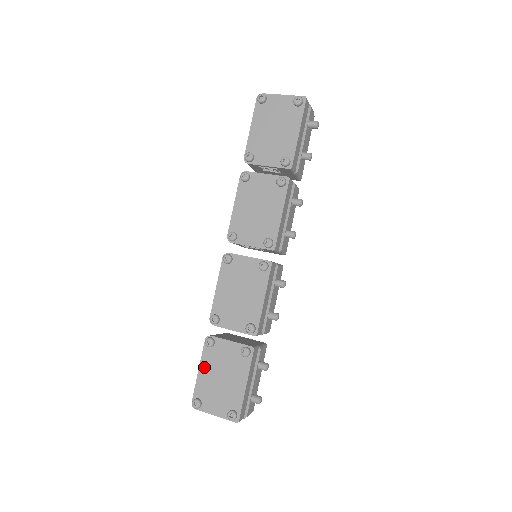
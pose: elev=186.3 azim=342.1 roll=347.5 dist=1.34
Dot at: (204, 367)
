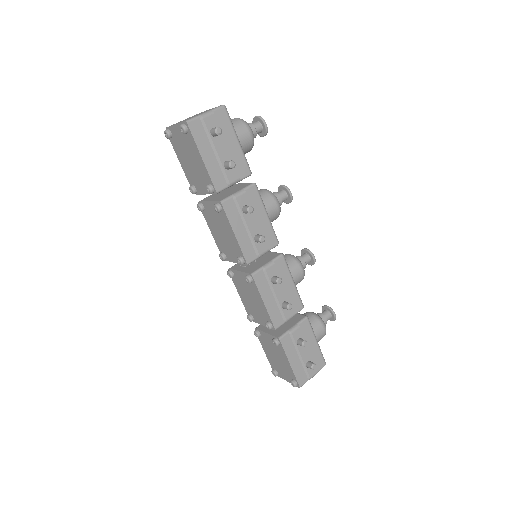
Dot at: (265, 349)
